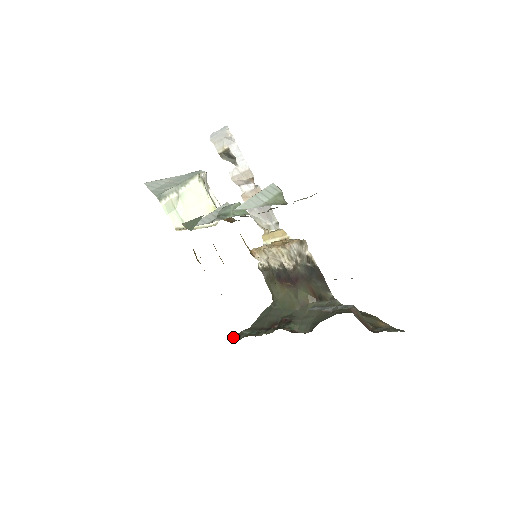
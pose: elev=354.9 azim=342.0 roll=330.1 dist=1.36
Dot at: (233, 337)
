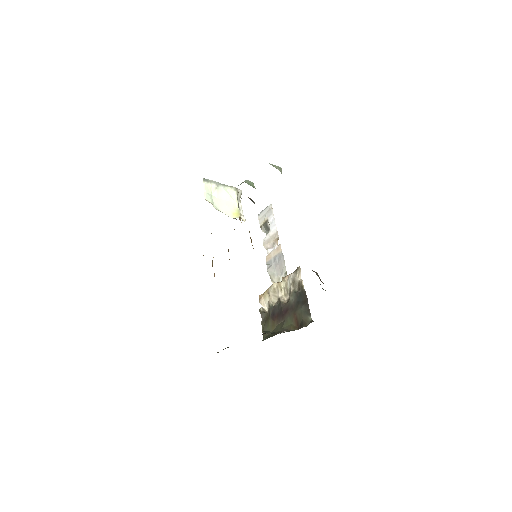
Dot at: occluded
